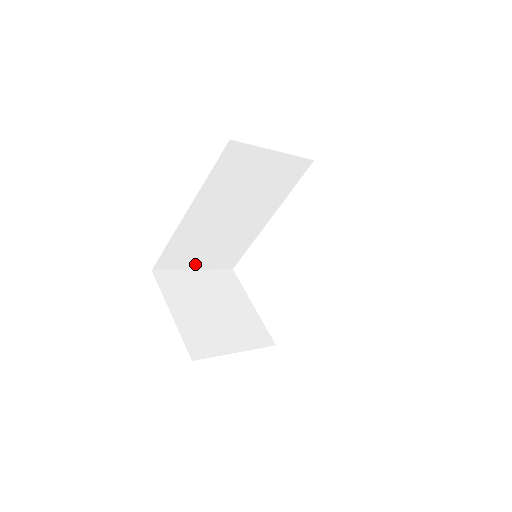
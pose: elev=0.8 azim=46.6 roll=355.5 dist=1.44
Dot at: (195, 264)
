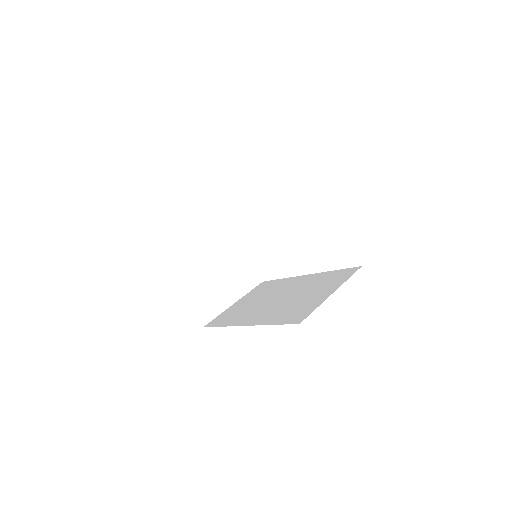
Dot at: occluded
